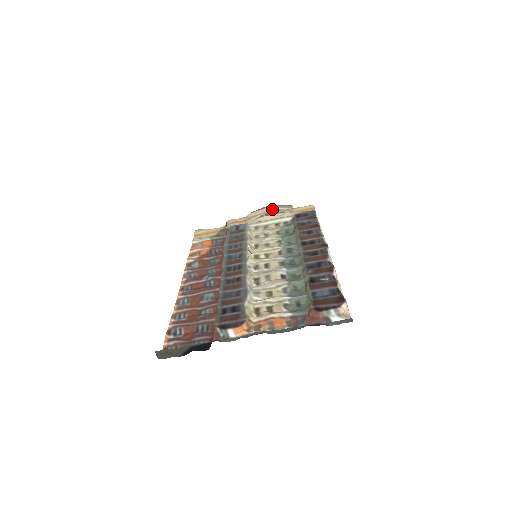
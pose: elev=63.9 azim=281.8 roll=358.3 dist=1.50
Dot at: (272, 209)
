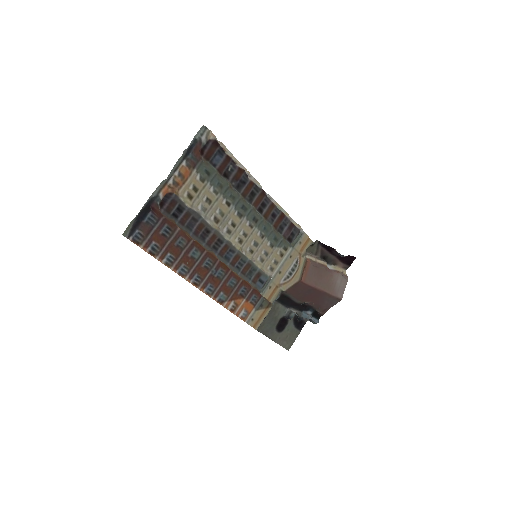
Dot at: (299, 275)
